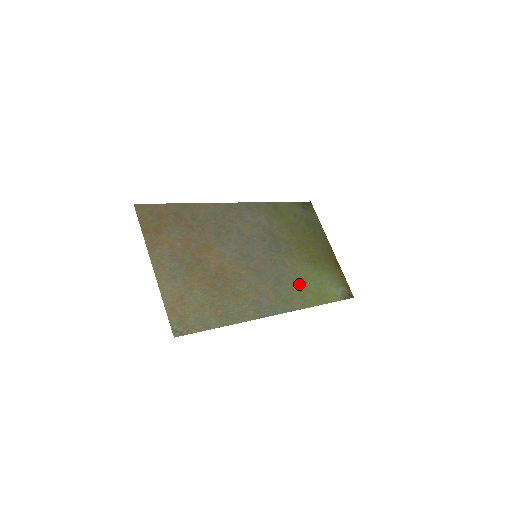
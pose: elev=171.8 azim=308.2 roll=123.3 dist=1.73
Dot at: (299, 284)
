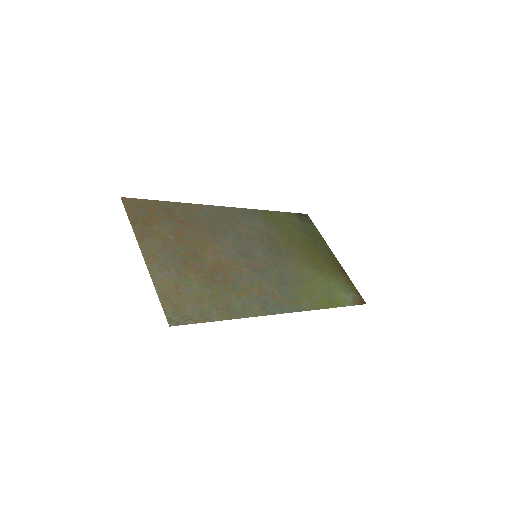
Dot at: (306, 286)
